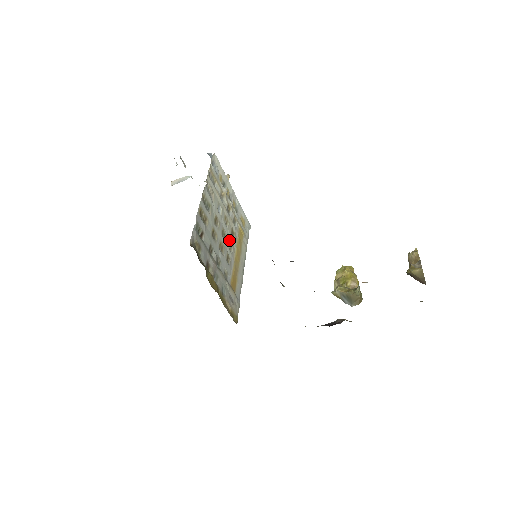
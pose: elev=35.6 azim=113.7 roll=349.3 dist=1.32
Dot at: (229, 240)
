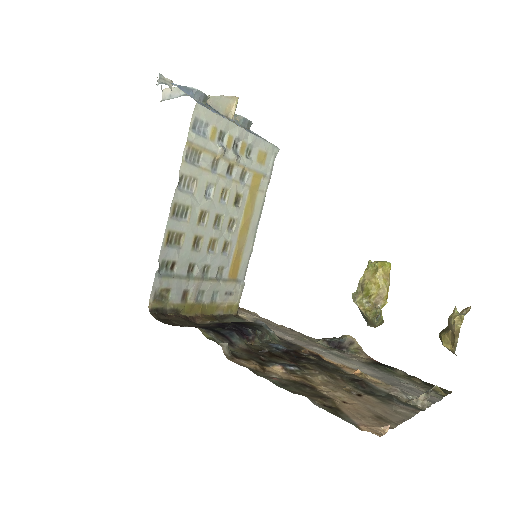
Dot at: (229, 218)
